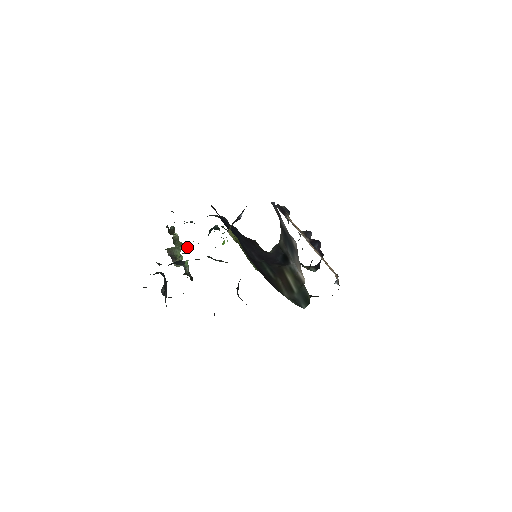
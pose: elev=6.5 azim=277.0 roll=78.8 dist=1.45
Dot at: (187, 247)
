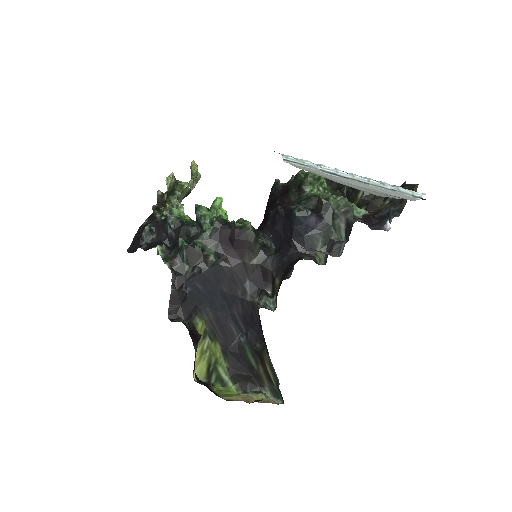
Dot at: occluded
